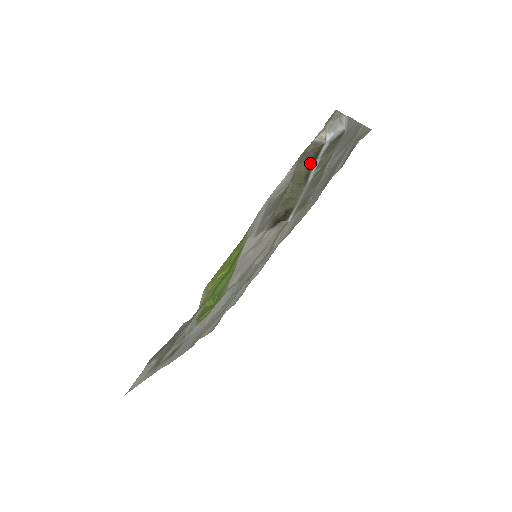
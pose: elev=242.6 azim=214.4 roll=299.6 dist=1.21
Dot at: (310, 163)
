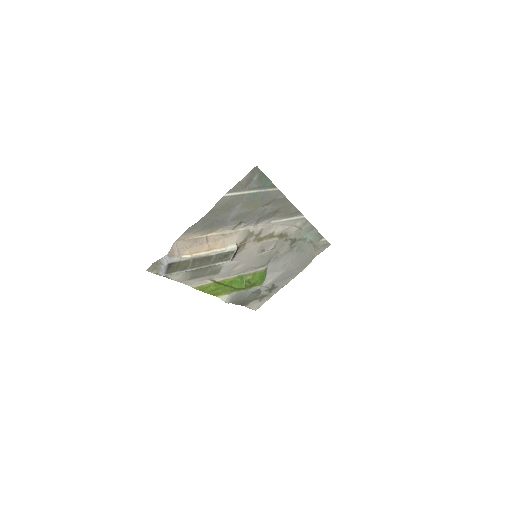
Dot at: (177, 272)
